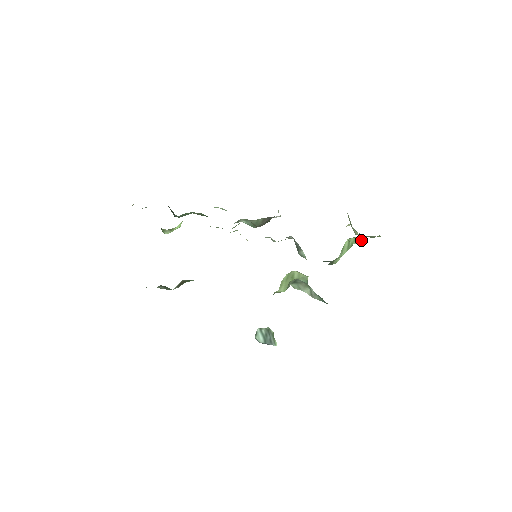
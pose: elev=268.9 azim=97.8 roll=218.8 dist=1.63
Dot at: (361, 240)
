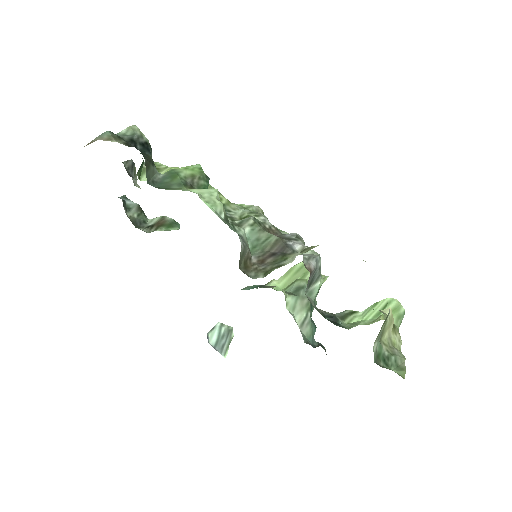
Dot at: (401, 317)
